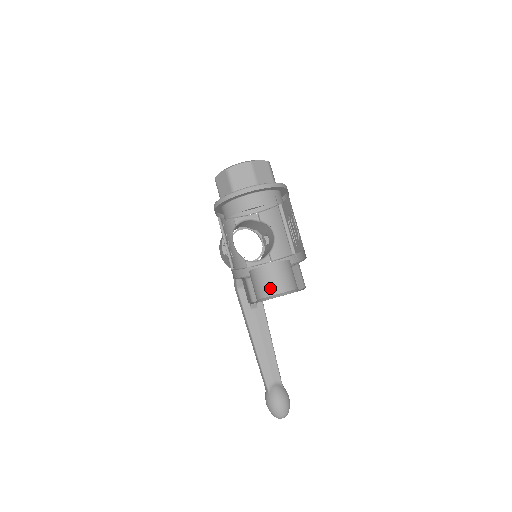
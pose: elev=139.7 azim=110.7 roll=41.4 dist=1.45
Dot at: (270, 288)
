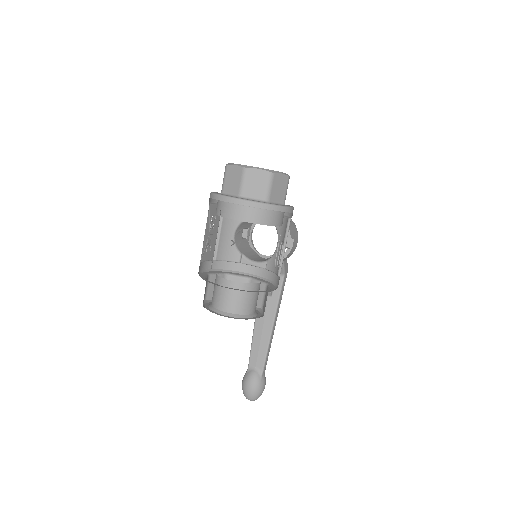
Dot at: (216, 300)
